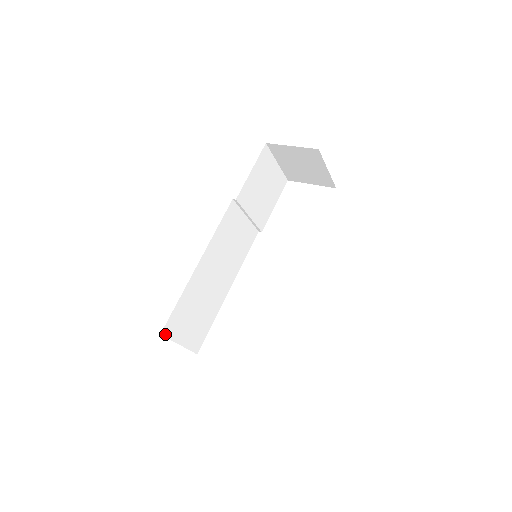
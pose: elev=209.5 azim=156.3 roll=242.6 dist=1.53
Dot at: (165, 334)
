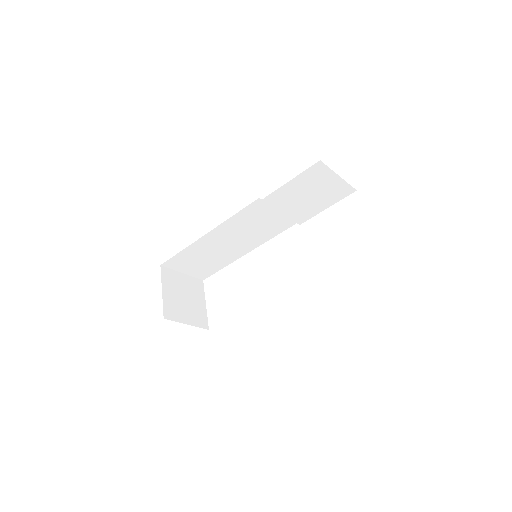
Dot at: (166, 265)
